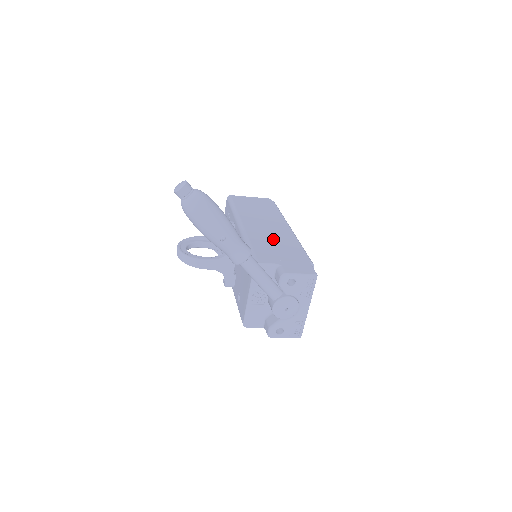
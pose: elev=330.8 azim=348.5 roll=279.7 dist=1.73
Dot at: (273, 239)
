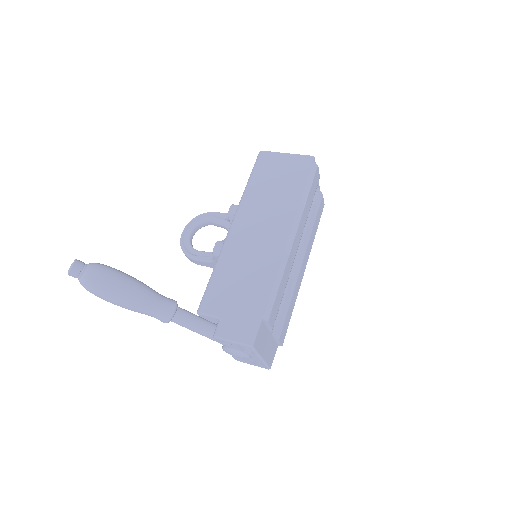
Dot at: (248, 263)
